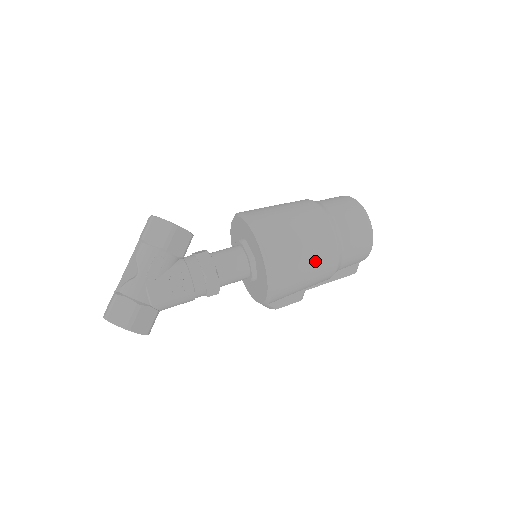
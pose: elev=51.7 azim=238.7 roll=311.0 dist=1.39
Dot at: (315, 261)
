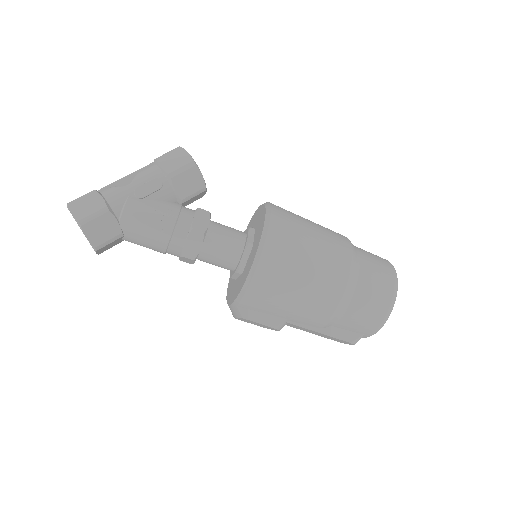
Dot at: (314, 285)
